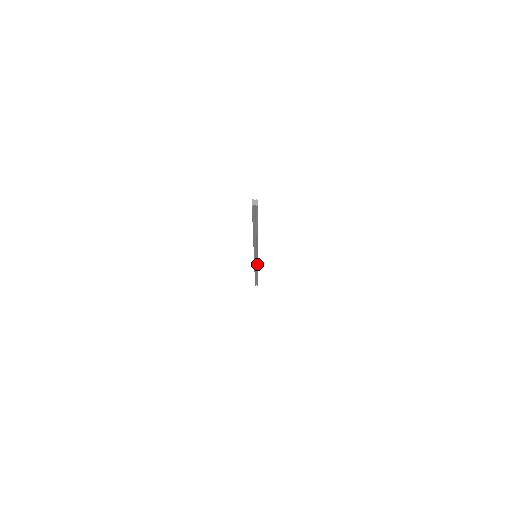
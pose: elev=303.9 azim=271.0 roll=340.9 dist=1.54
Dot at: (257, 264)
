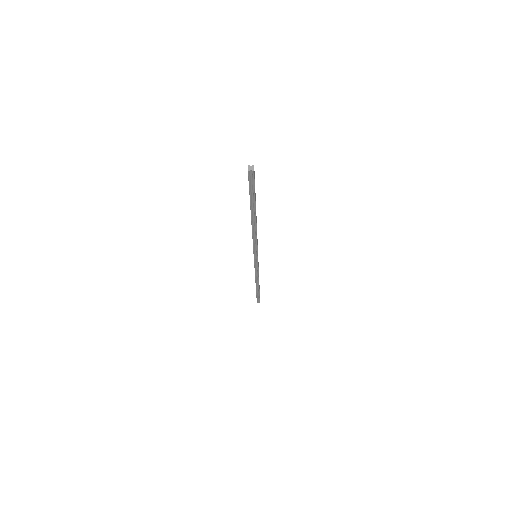
Dot at: (257, 268)
